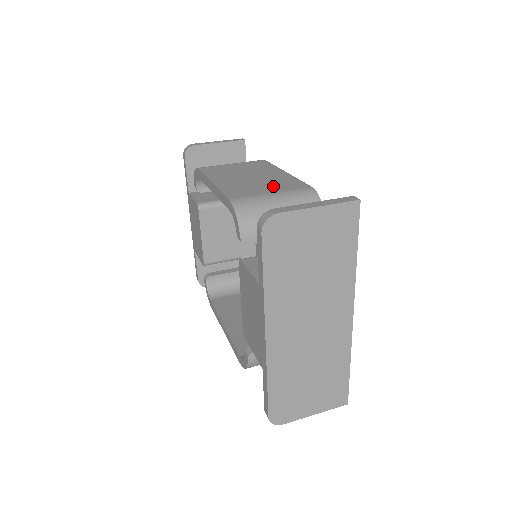
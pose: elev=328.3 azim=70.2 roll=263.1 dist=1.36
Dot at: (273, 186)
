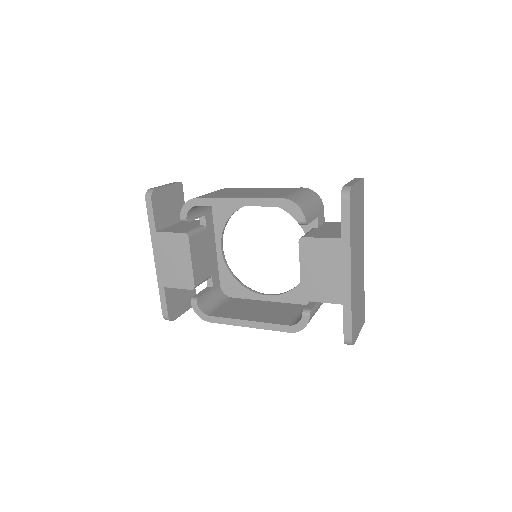
Dot at: (282, 191)
